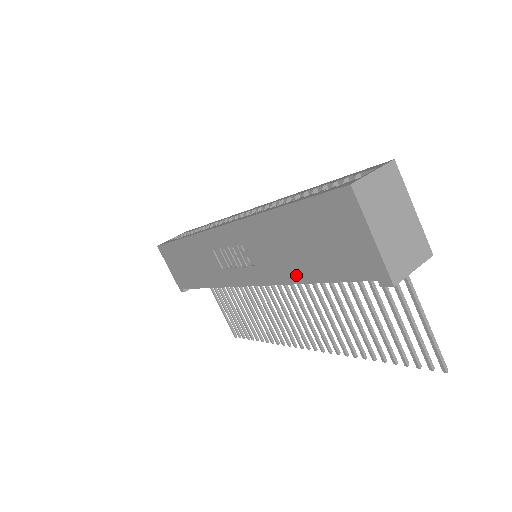
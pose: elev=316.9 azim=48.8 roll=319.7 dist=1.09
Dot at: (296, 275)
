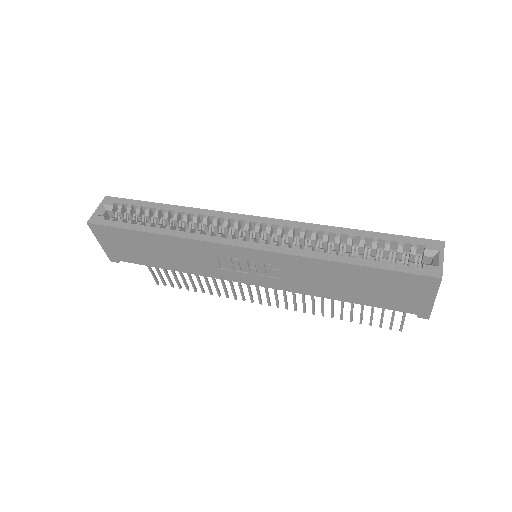
Dot at: (333, 295)
